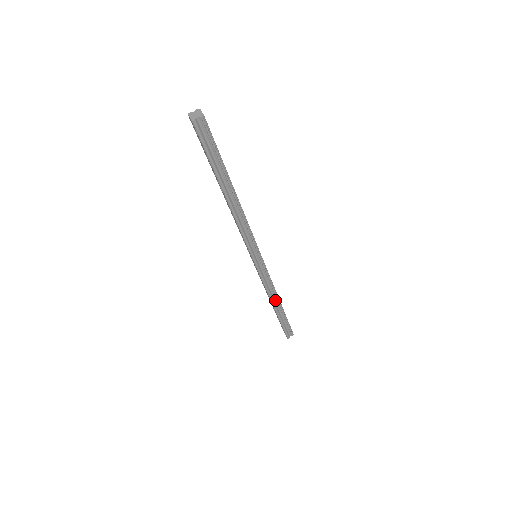
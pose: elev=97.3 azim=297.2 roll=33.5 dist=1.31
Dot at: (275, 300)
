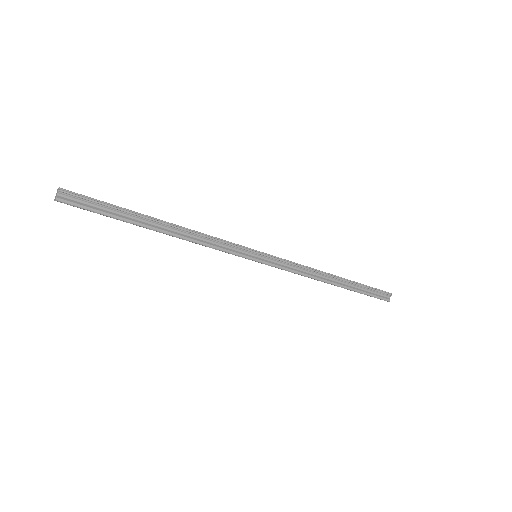
Dot at: (326, 278)
